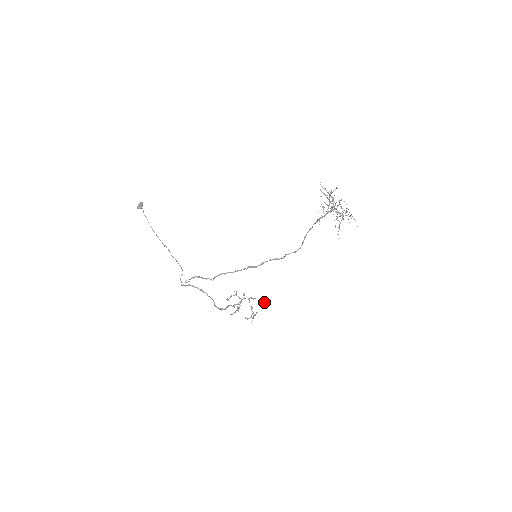
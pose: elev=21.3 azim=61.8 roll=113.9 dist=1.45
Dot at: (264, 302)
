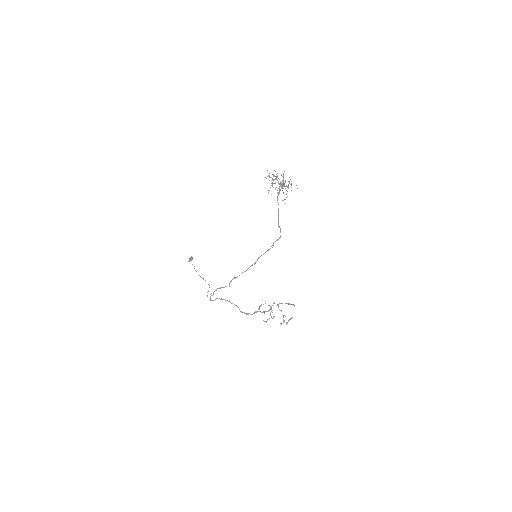
Dot at: (294, 305)
